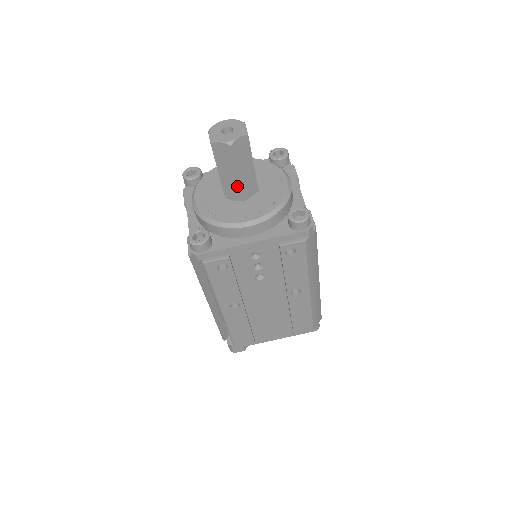
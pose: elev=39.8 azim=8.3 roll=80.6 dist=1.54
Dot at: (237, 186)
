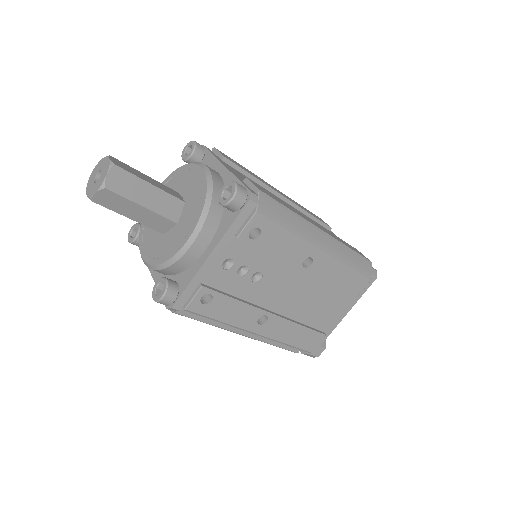
Dot at: (156, 216)
